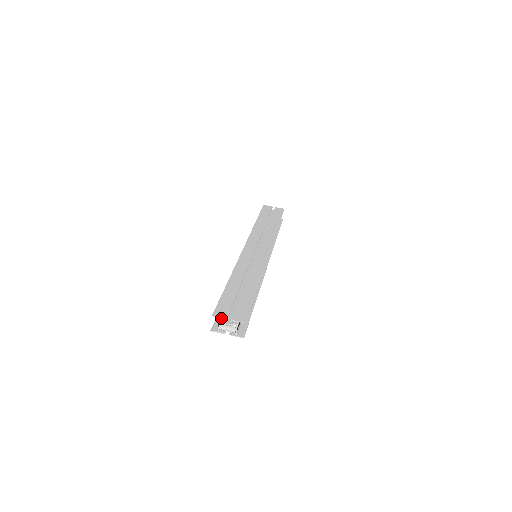
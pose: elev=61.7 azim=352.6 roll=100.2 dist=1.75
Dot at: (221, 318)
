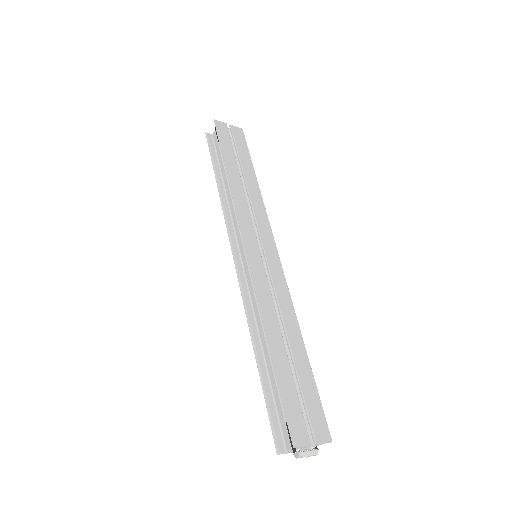
Dot at: (300, 443)
